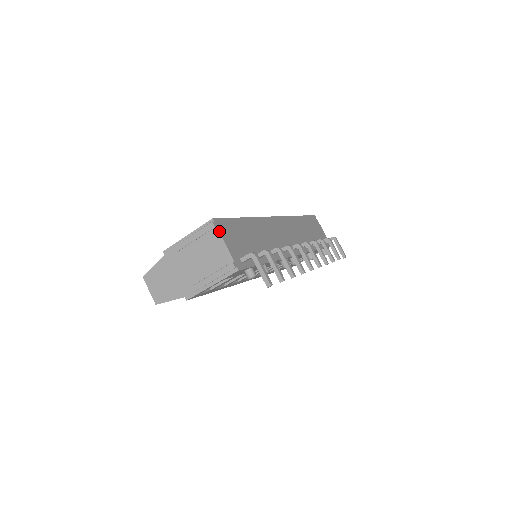
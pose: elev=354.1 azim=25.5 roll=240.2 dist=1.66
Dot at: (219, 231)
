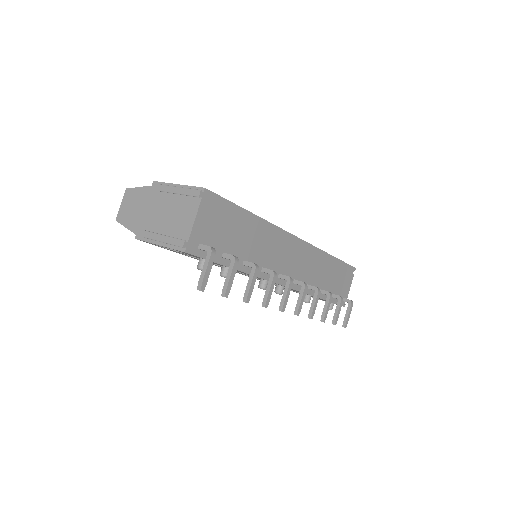
Dot at: (200, 204)
